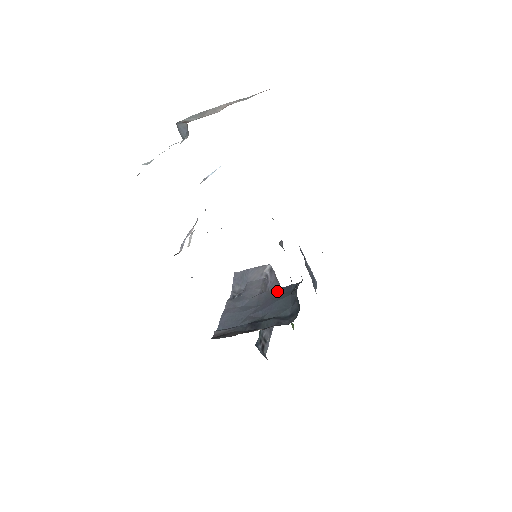
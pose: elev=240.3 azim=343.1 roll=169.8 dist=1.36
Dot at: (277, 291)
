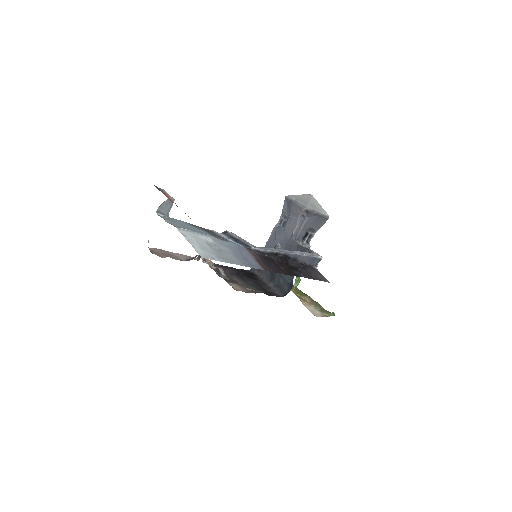
Dot at: (296, 248)
